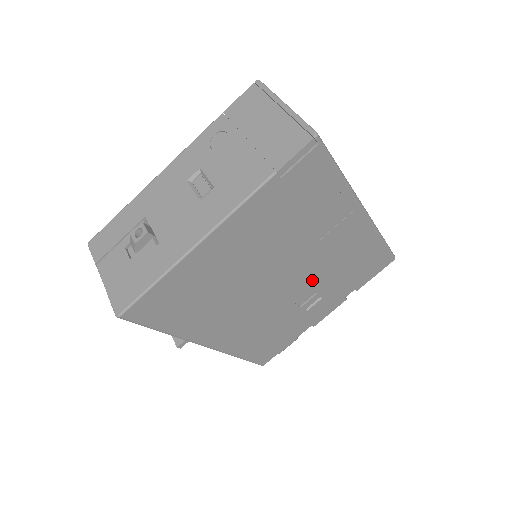
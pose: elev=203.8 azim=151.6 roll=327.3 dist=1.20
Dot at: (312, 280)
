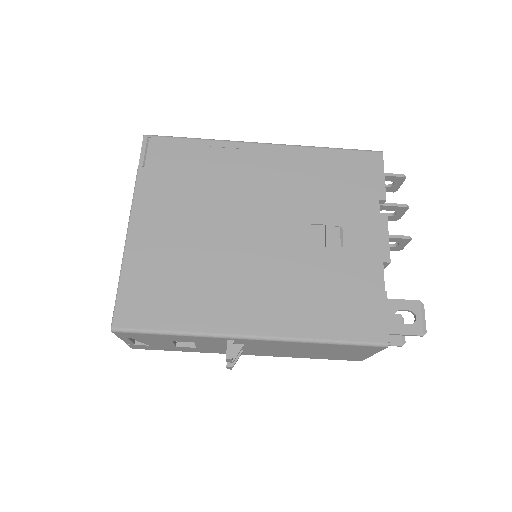
Dot at: (295, 216)
